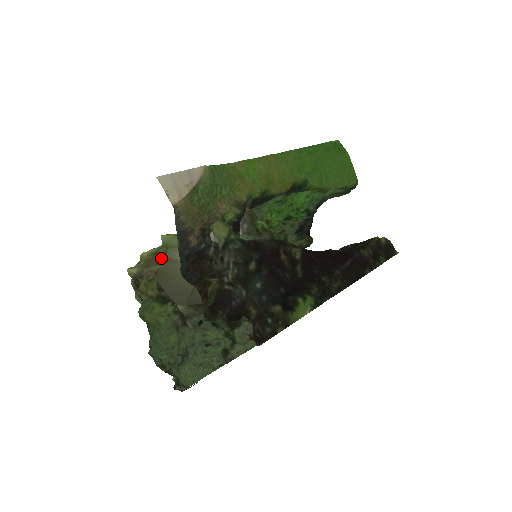
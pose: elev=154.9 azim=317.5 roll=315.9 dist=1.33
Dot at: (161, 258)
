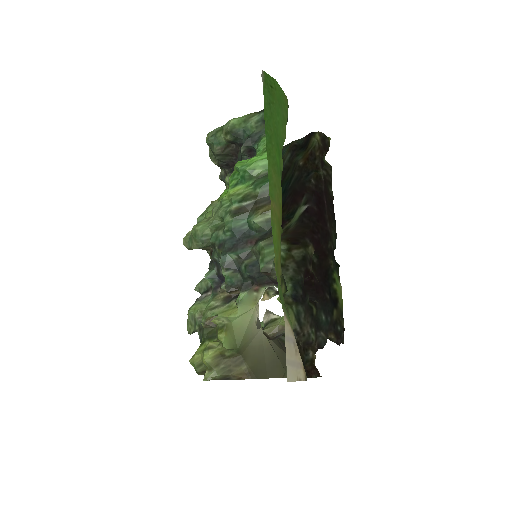
Dot at: (237, 359)
